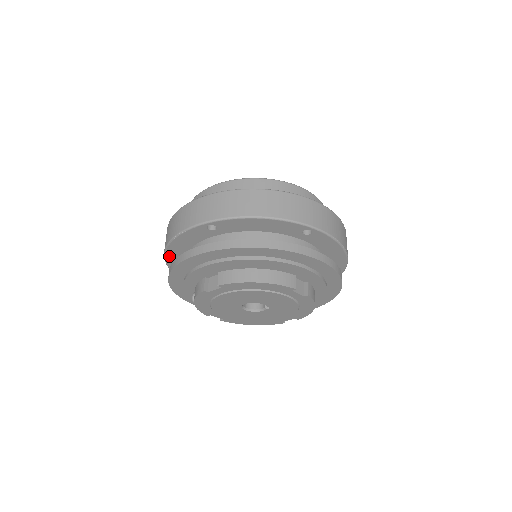
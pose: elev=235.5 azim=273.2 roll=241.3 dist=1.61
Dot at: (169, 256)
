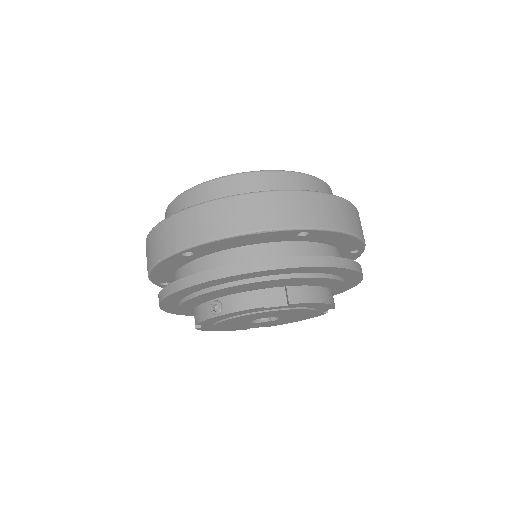
Dot at: (196, 248)
